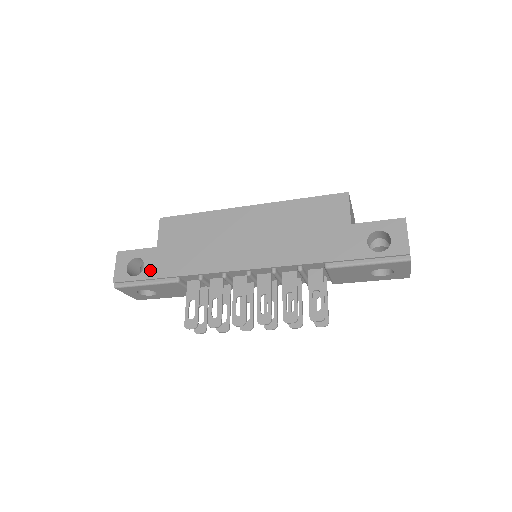
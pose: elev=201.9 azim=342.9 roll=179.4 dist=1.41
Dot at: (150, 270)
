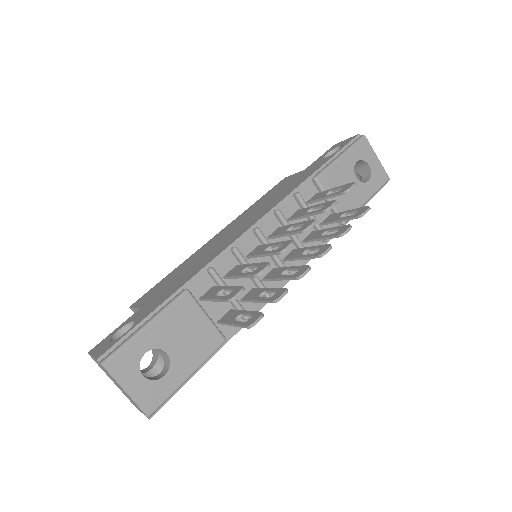
Dot at: (144, 314)
